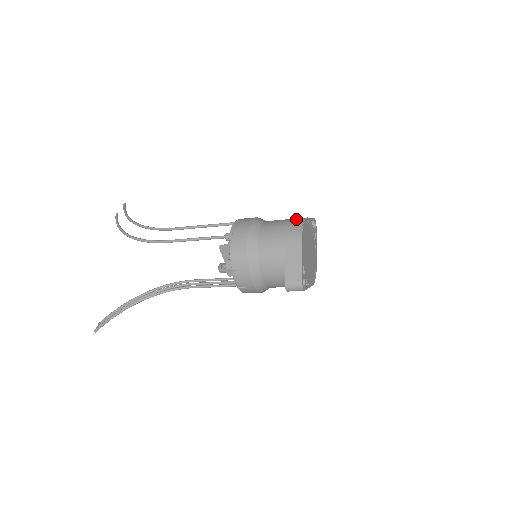
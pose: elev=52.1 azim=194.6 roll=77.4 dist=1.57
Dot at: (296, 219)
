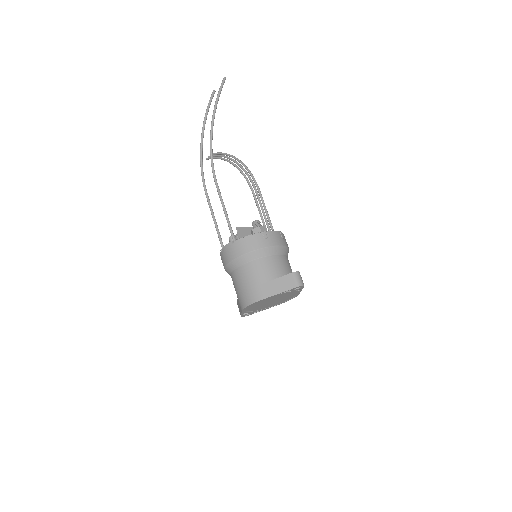
Dot at: (253, 294)
